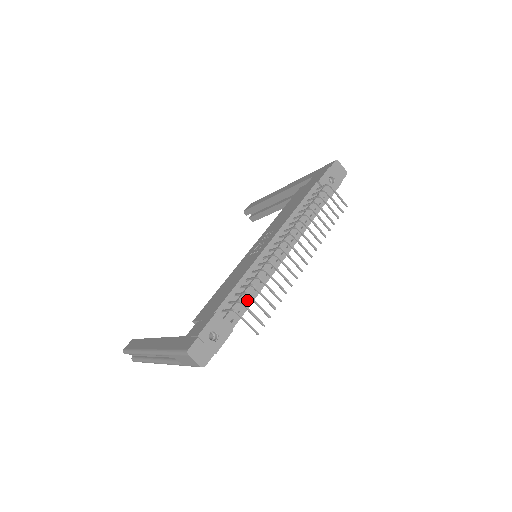
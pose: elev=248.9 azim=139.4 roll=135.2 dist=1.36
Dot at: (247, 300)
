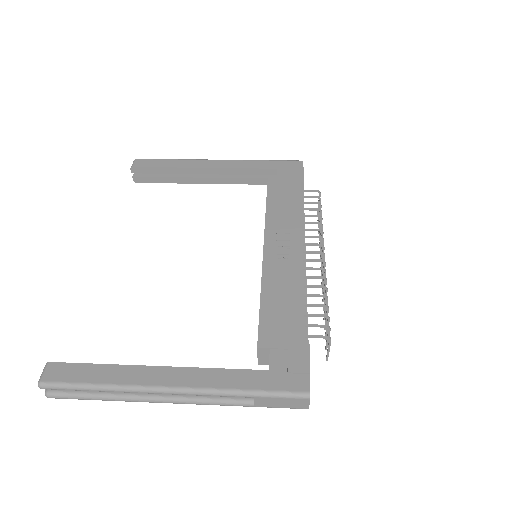
Dot at: occluded
